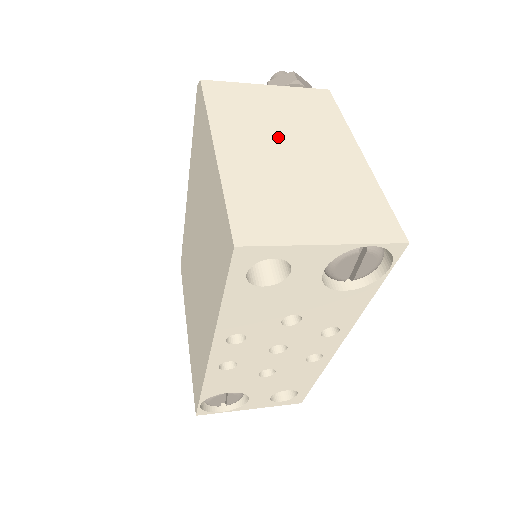
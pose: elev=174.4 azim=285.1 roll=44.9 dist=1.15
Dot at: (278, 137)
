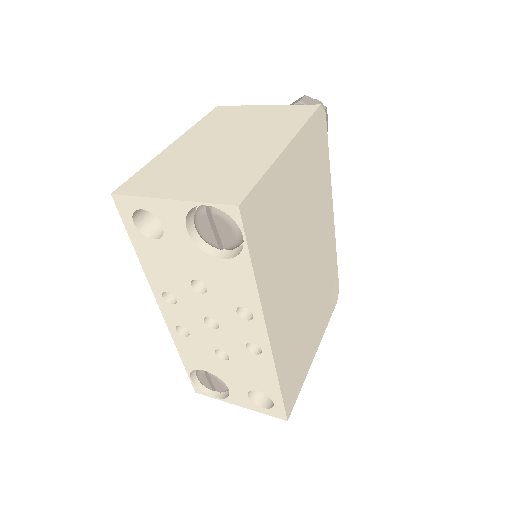
Dot at: (227, 136)
